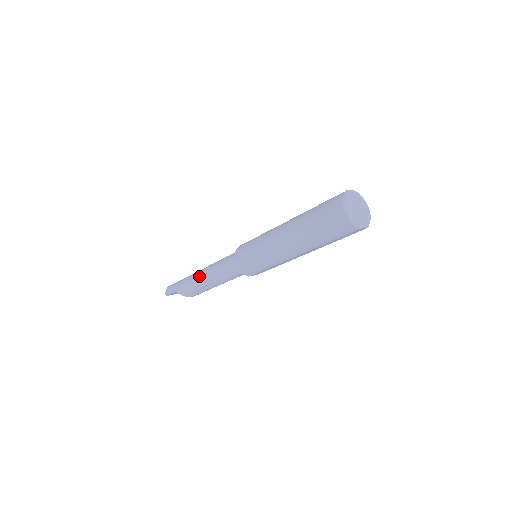
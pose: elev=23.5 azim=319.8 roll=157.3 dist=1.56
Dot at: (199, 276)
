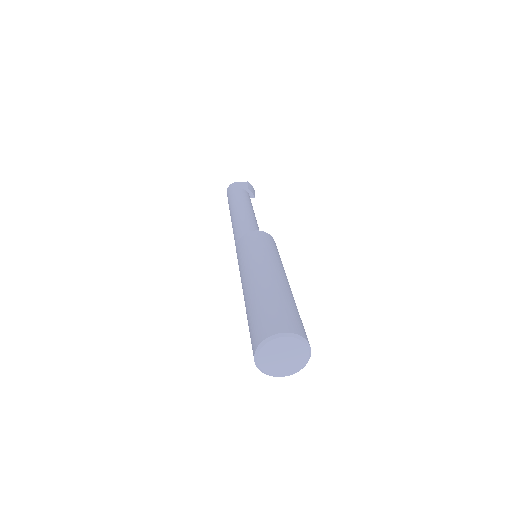
Dot at: (231, 215)
